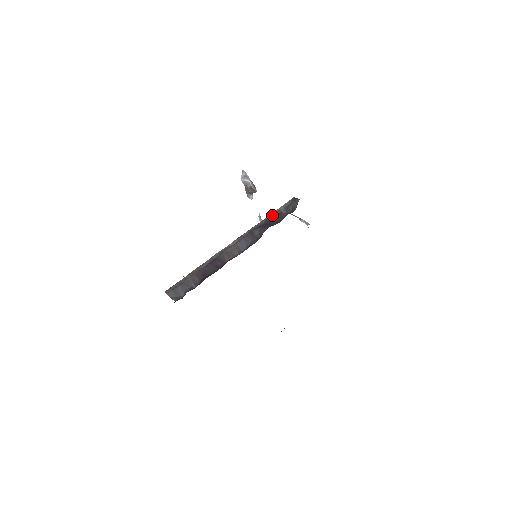
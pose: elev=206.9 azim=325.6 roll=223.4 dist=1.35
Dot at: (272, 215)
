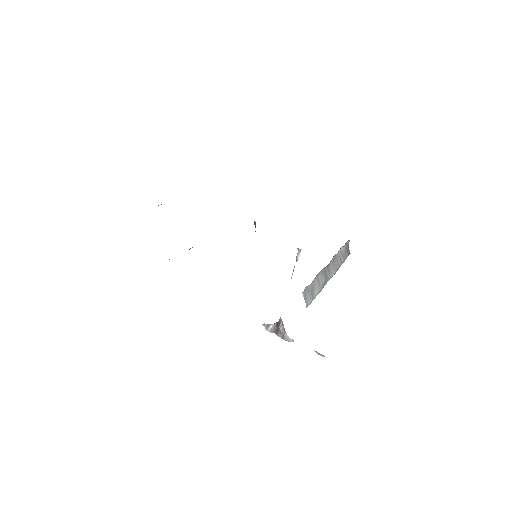
Dot at: occluded
